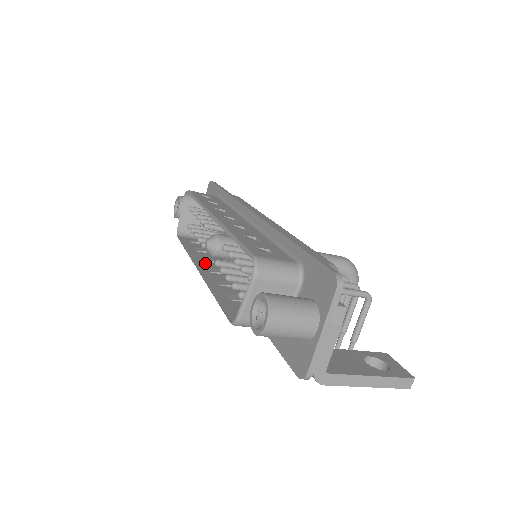
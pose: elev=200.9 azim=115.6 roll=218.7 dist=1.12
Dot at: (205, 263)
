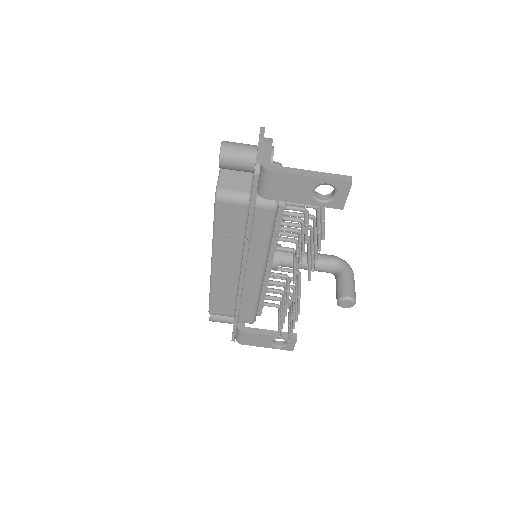
Dot at: (220, 275)
